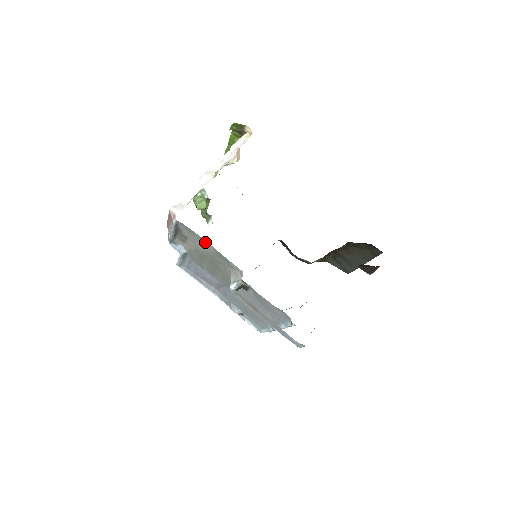
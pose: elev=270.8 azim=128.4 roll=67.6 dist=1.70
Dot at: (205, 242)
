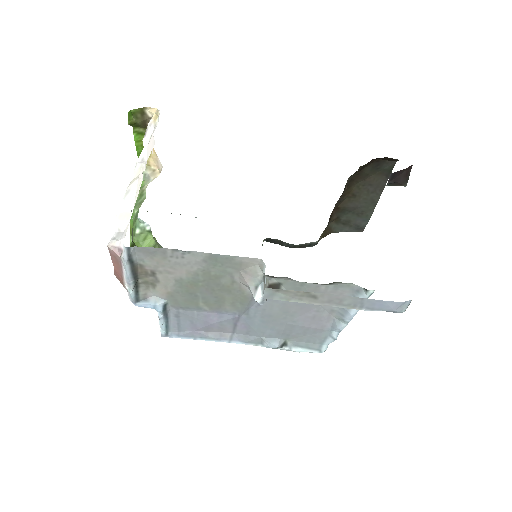
Dot at: (184, 254)
